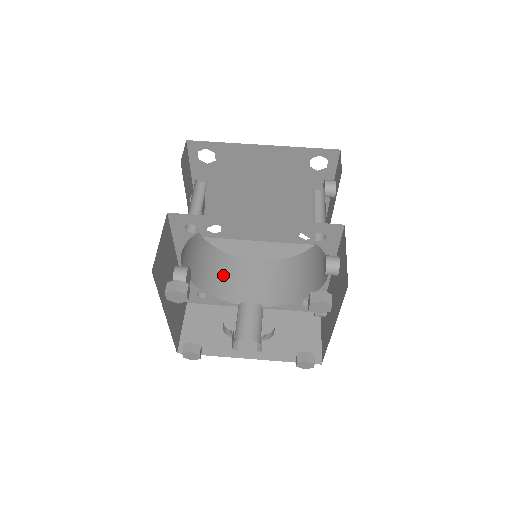
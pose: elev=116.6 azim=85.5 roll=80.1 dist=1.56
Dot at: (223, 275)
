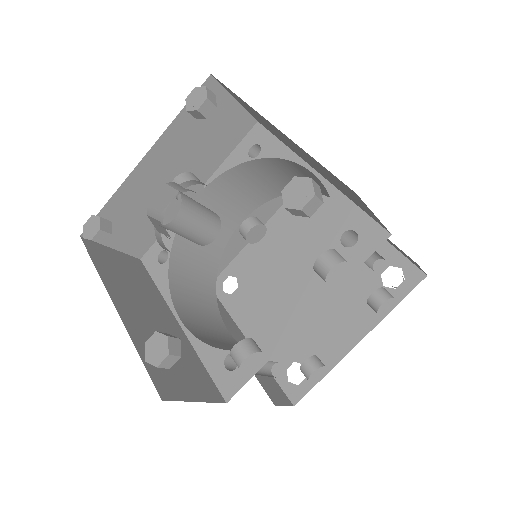
Dot at: (194, 286)
